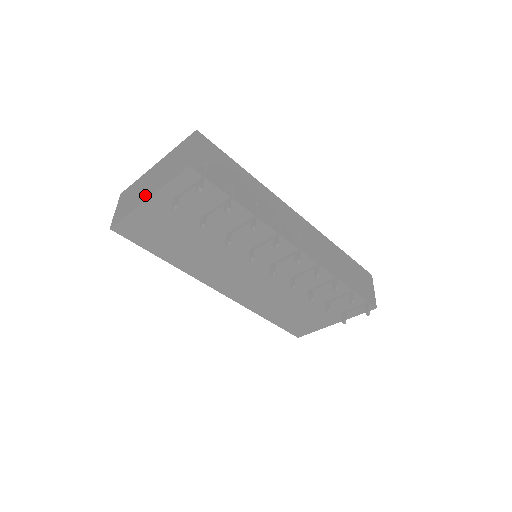
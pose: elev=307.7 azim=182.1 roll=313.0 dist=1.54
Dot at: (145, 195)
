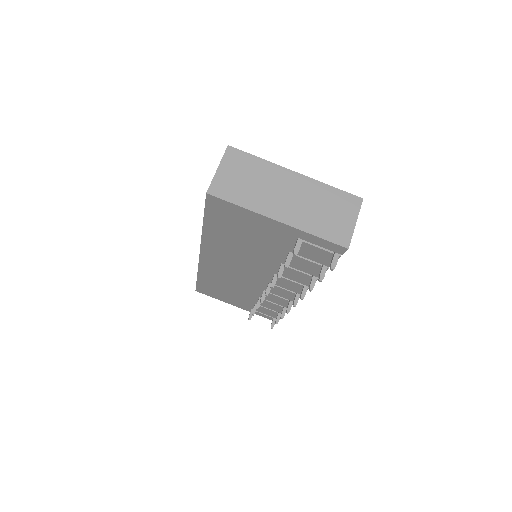
Dot at: (277, 210)
